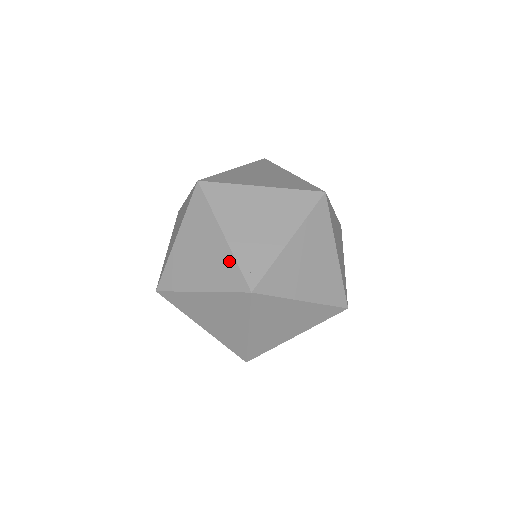
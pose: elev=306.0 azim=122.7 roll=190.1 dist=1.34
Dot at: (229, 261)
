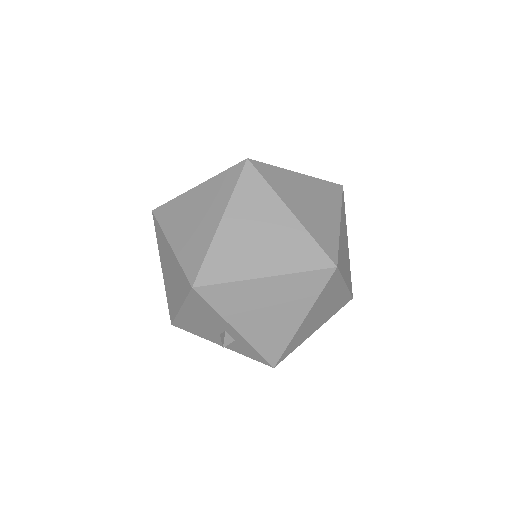
Dot at: occluded
